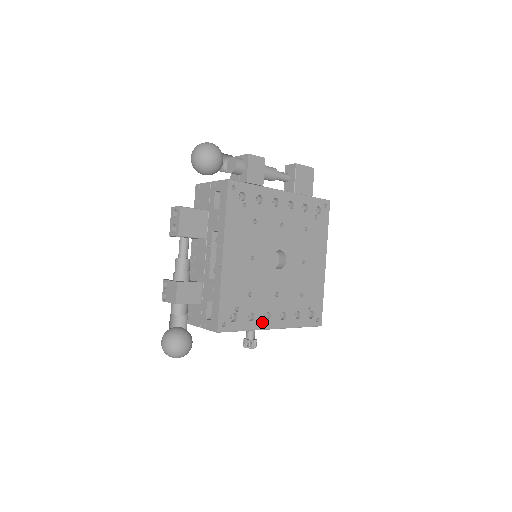
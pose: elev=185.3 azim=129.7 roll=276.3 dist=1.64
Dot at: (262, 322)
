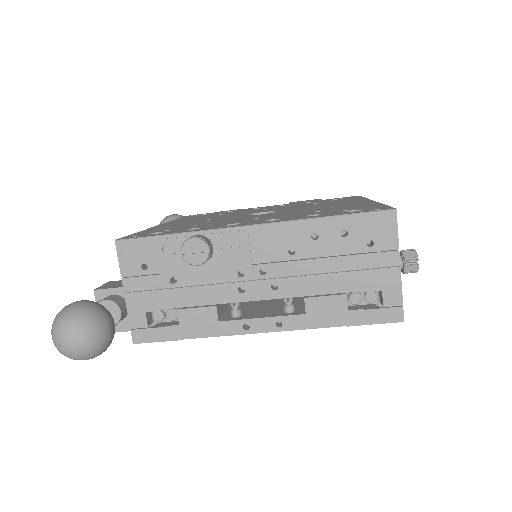
Dot at: occluded
